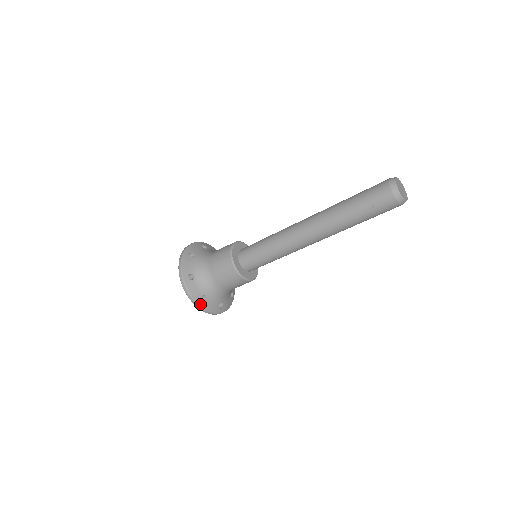
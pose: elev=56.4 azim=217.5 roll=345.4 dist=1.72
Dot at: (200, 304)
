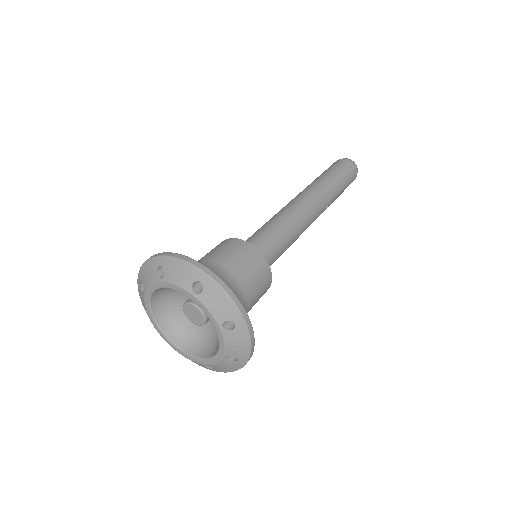
Dot at: (212, 272)
